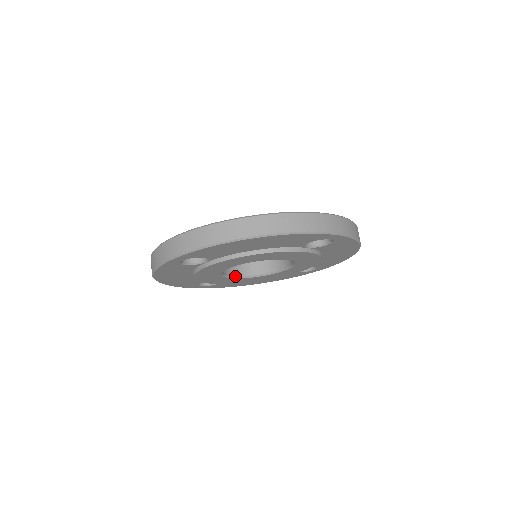
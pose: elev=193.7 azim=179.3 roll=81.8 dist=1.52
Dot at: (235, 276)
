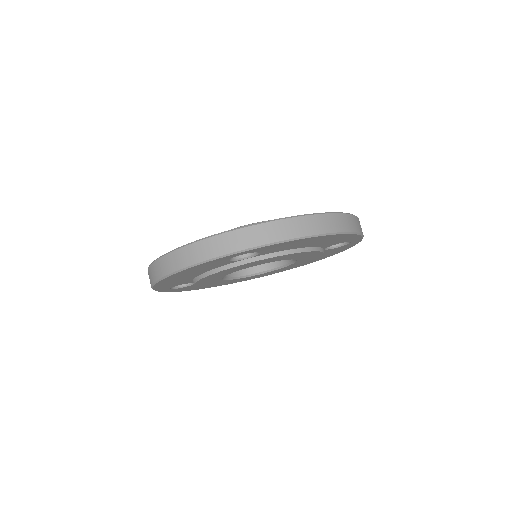
Dot at: (224, 277)
